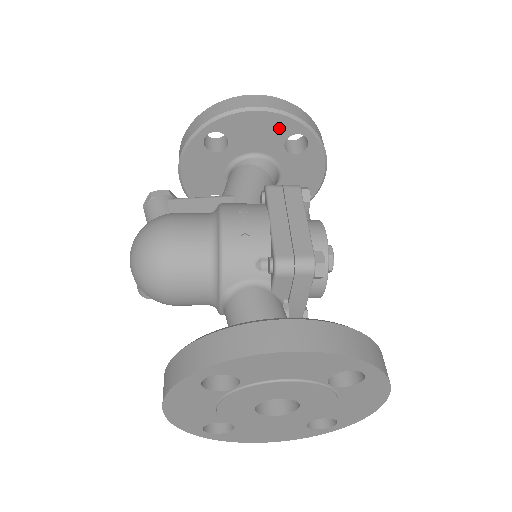
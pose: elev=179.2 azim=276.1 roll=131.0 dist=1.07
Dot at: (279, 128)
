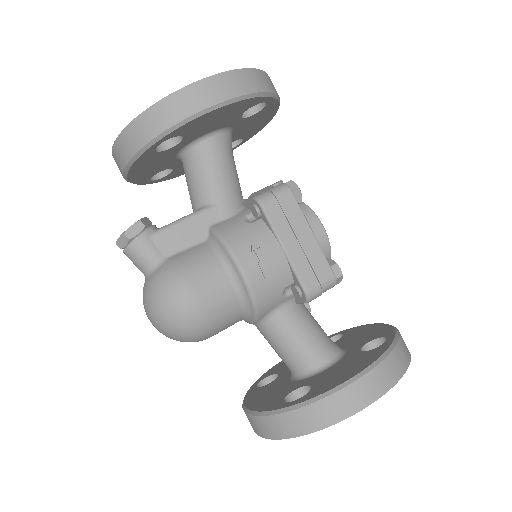
Dot at: (239, 108)
